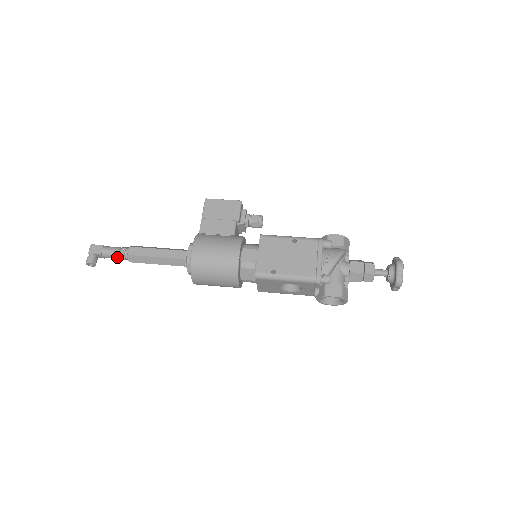
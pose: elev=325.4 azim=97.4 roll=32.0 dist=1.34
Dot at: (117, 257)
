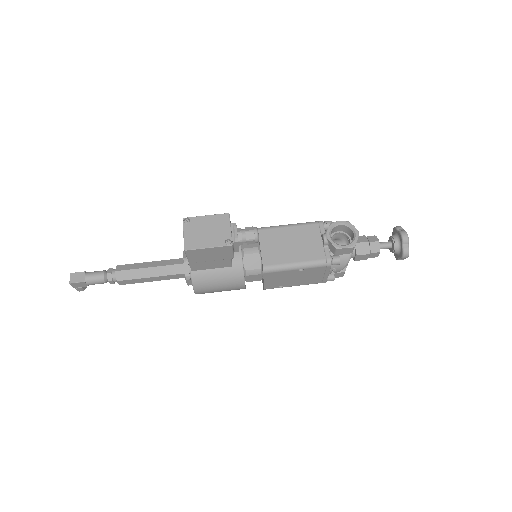
Dot at: (106, 281)
